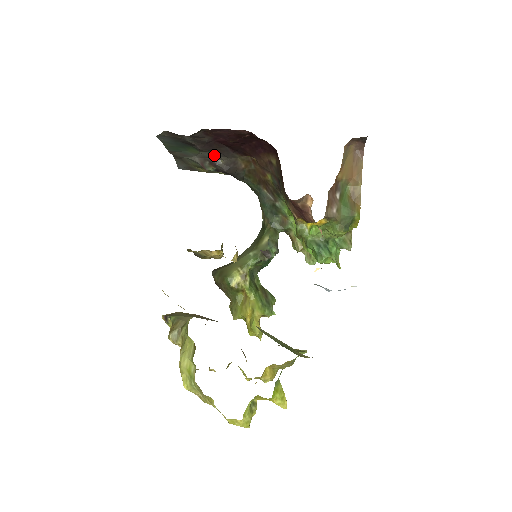
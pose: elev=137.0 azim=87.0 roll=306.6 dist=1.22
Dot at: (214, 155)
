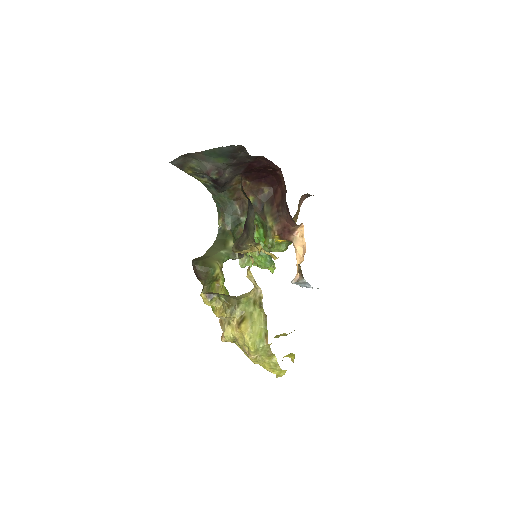
Dot at: (226, 169)
